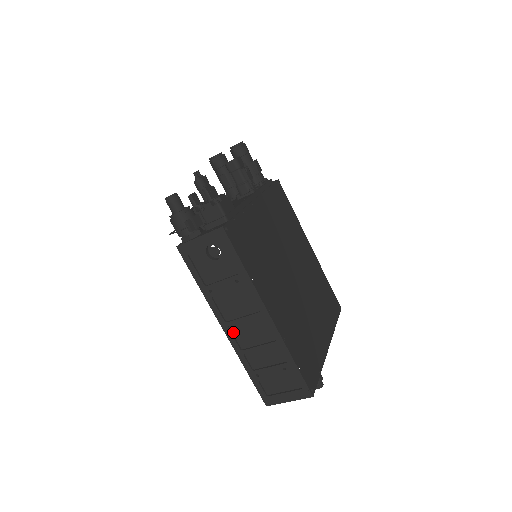
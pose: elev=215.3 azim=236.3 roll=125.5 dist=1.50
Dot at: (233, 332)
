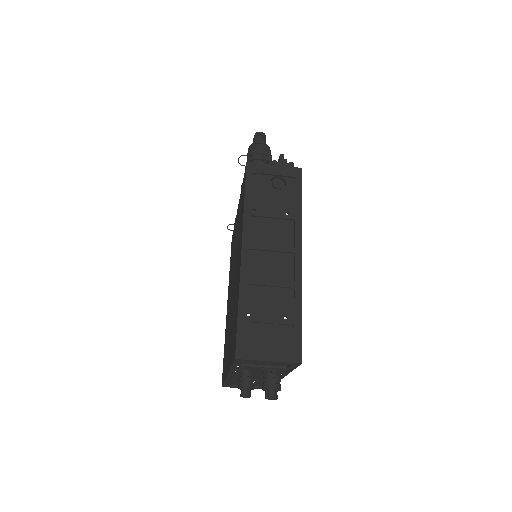
Dot at: (249, 258)
